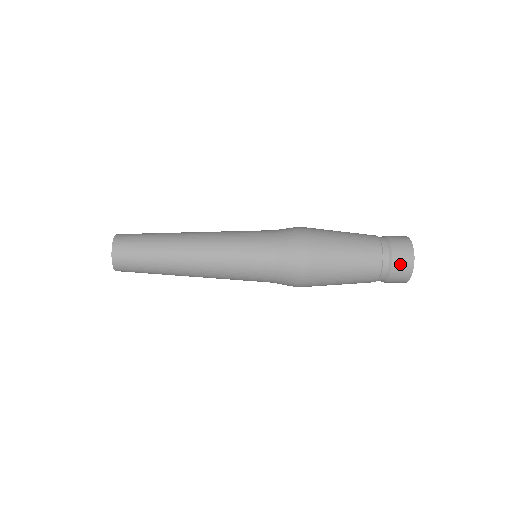
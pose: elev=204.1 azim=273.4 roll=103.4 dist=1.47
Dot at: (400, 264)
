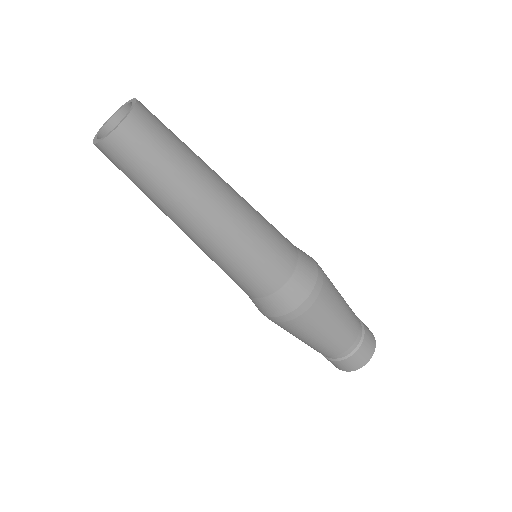
Dot at: (367, 345)
